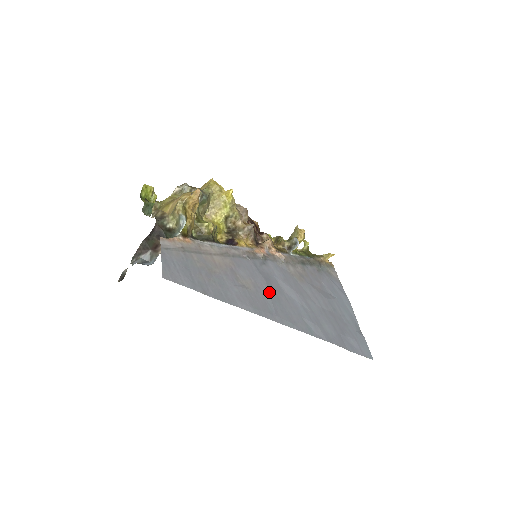
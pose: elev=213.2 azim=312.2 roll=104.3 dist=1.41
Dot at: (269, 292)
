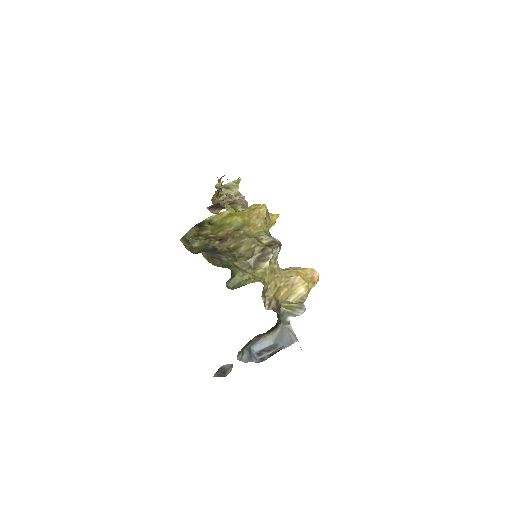
Dot at: occluded
